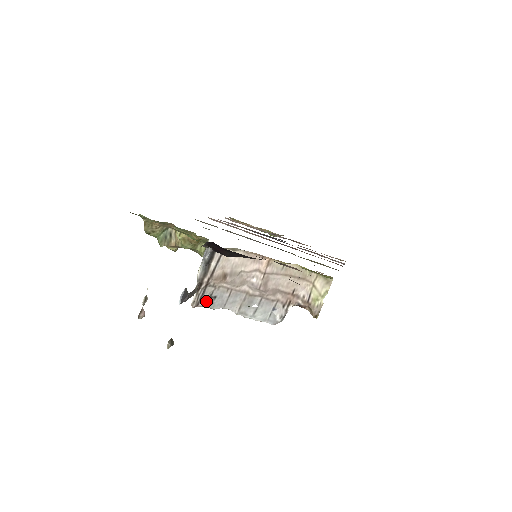
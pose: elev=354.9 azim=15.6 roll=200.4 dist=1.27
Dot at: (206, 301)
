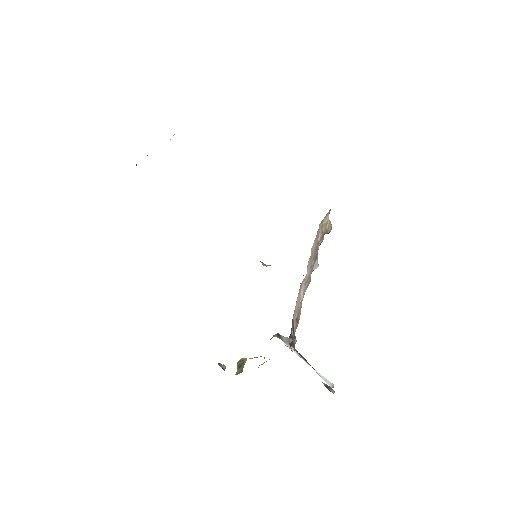
Dot at: (295, 338)
